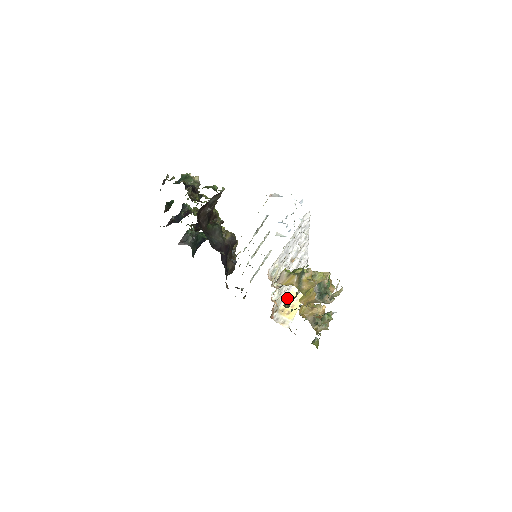
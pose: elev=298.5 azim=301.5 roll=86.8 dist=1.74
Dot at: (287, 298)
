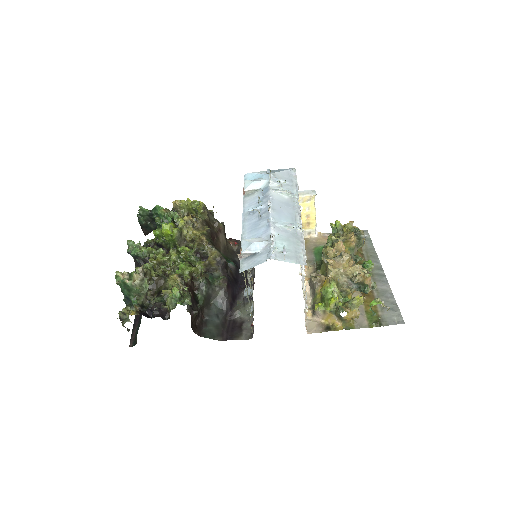
Dot at: occluded
